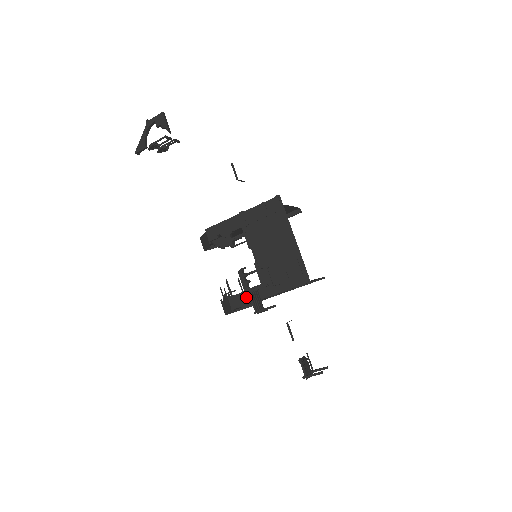
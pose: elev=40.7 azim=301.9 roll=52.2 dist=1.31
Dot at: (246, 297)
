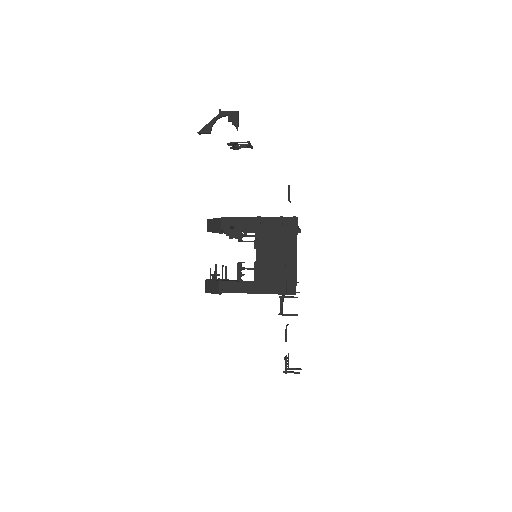
Dot at: (236, 287)
